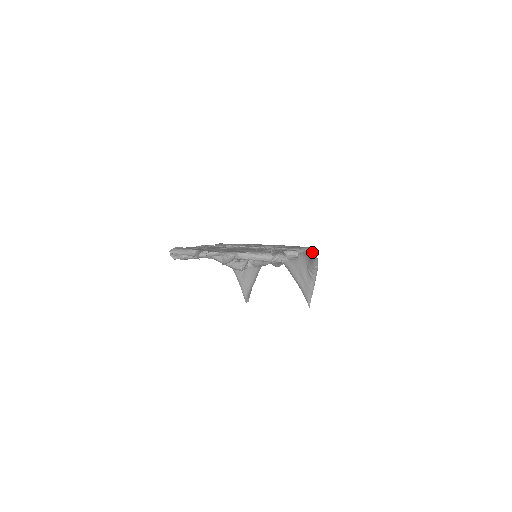
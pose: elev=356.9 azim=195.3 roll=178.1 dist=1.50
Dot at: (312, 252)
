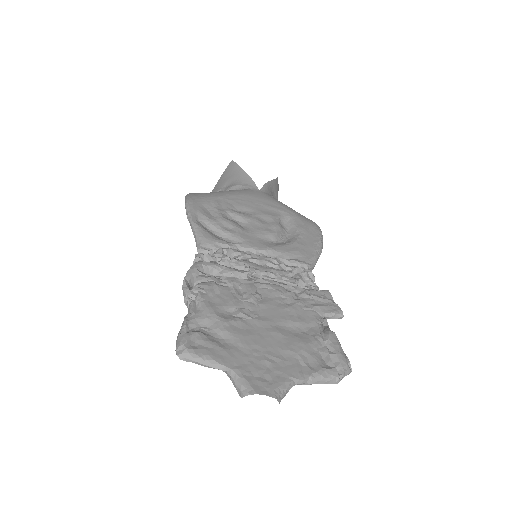
Dot at: occluded
